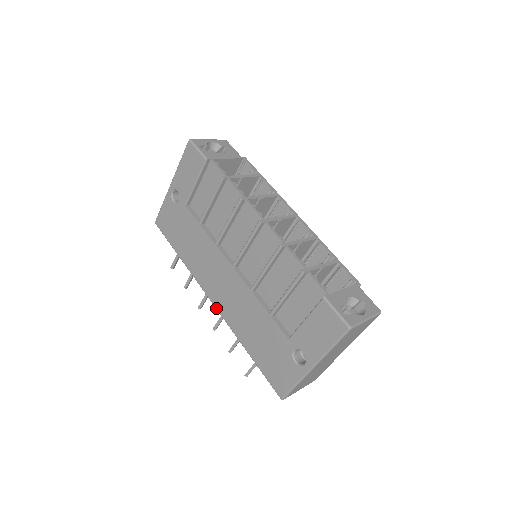
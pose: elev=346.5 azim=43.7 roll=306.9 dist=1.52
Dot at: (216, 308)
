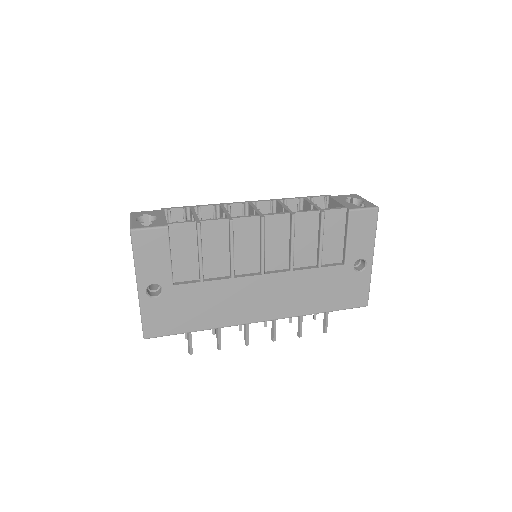
Dot at: (271, 320)
